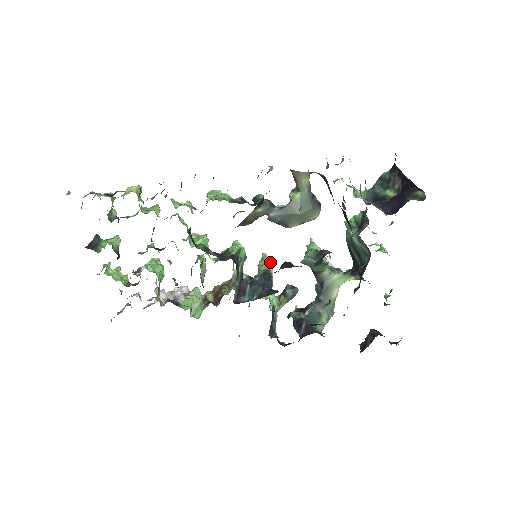
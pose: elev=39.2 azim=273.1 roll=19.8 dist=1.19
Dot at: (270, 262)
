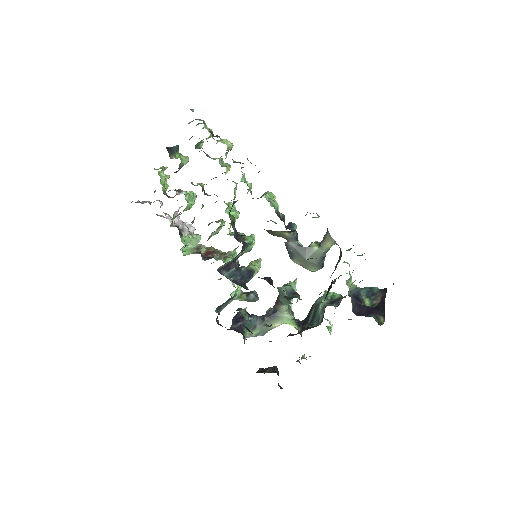
Dot at: (259, 267)
